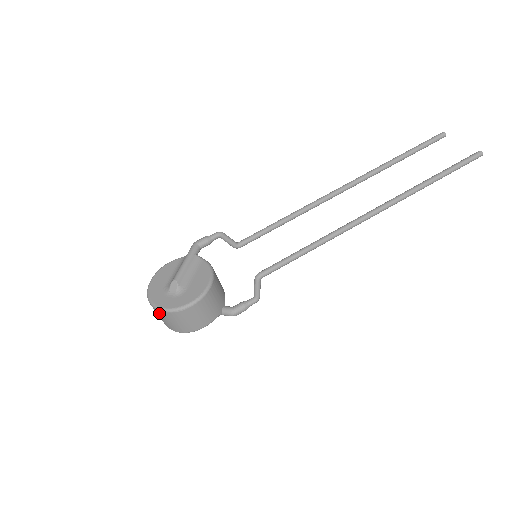
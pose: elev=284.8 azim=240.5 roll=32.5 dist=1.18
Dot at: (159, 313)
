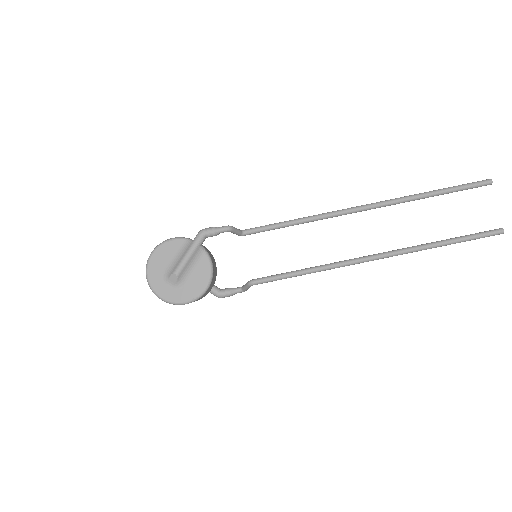
Dot at: occluded
